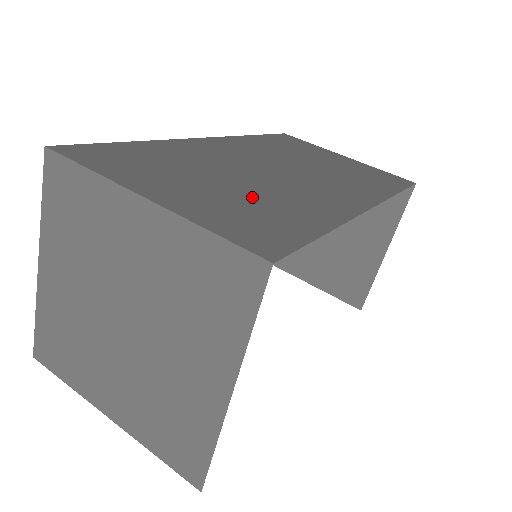
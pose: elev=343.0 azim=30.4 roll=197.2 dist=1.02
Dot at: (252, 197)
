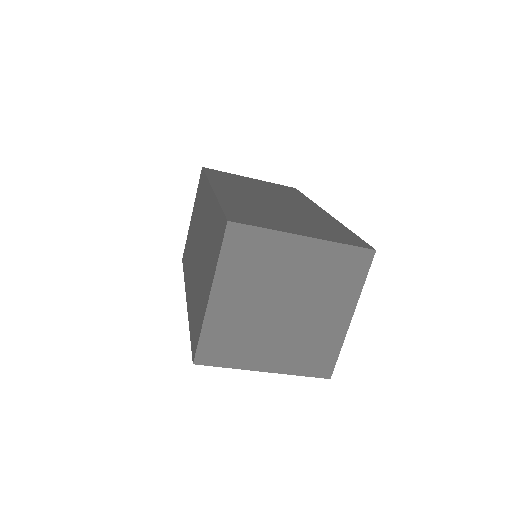
Dot at: (309, 222)
